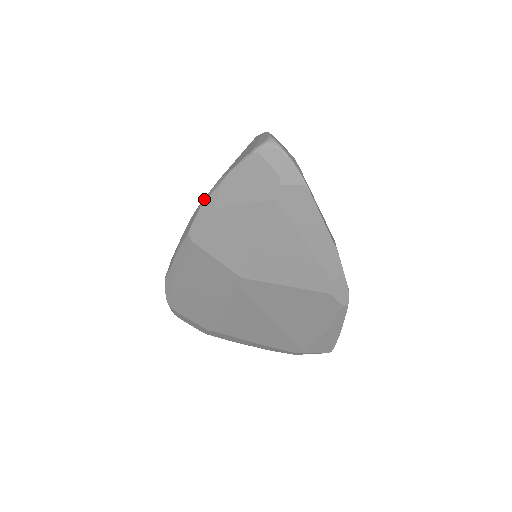
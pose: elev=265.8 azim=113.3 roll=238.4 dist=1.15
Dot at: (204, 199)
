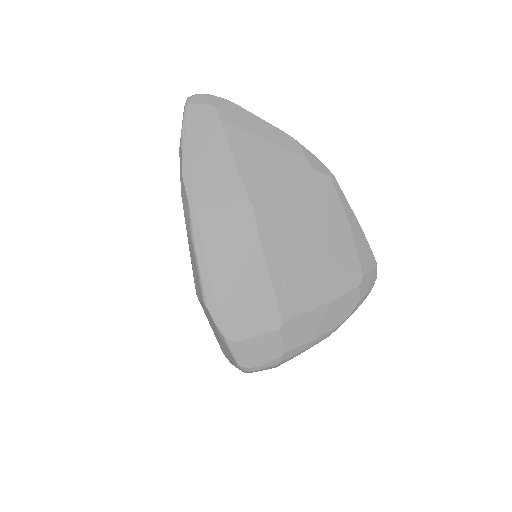
Dot at: (180, 169)
